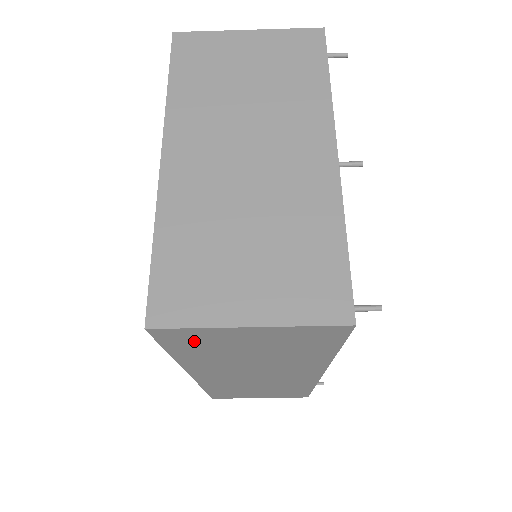
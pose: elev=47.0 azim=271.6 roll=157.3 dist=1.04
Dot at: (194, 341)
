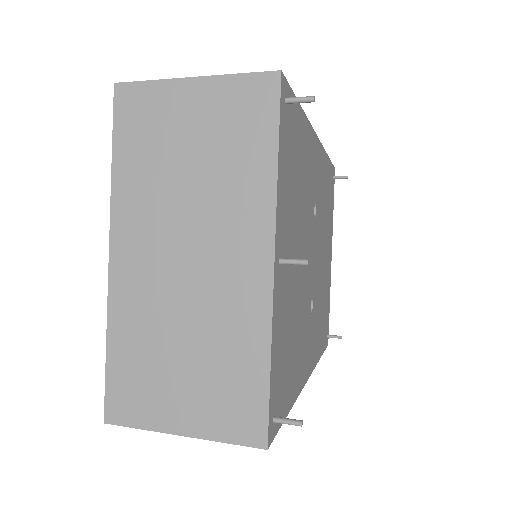
Dot at: occluded
